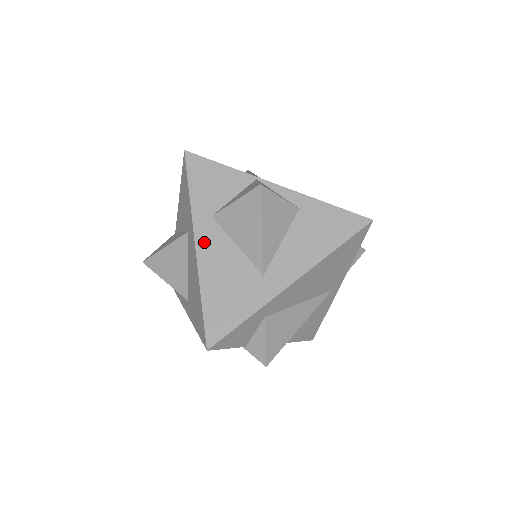
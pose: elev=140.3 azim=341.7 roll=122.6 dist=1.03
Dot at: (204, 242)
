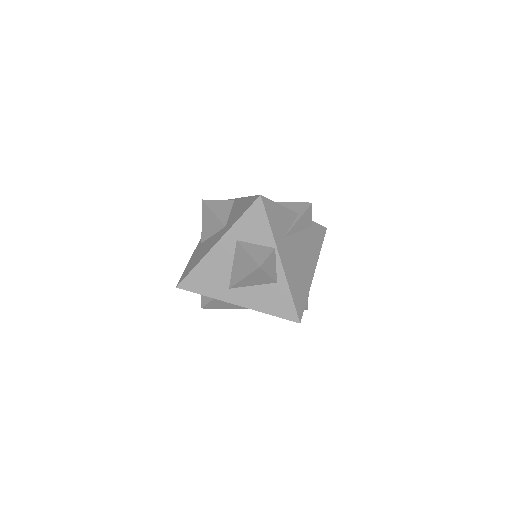
Dot at: (221, 247)
